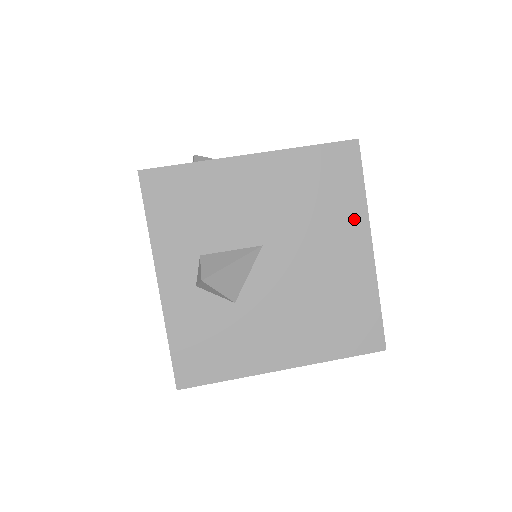
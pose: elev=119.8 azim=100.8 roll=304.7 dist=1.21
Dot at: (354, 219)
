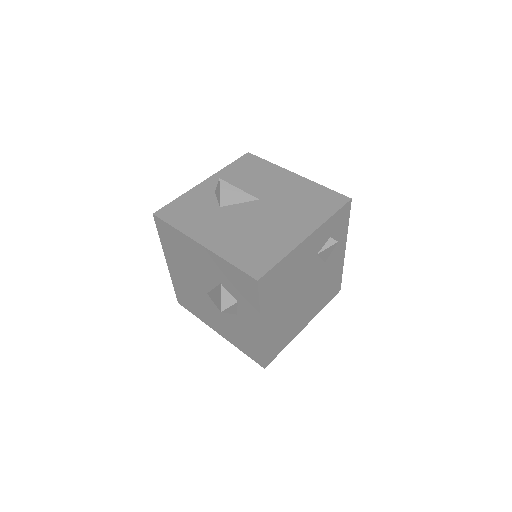
Dot at: (313, 221)
